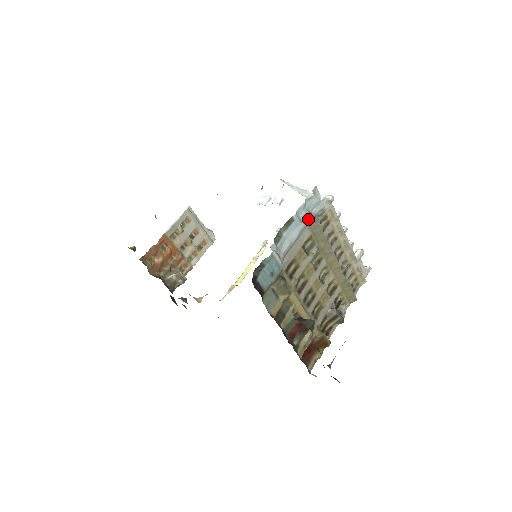
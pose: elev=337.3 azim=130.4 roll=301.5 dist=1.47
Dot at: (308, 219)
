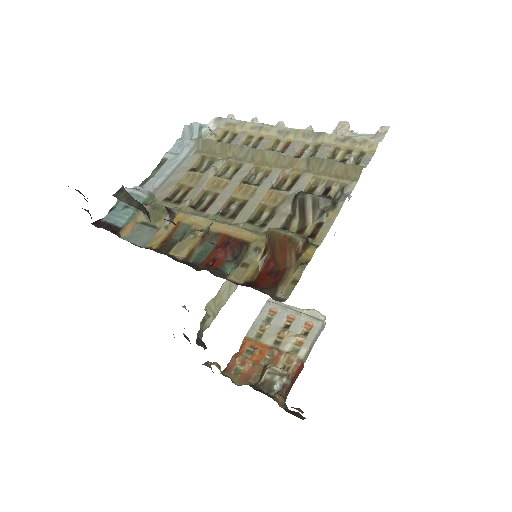
Dot at: (186, 147)
